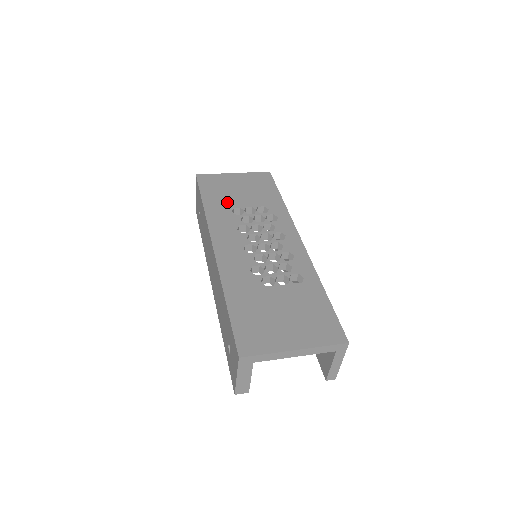
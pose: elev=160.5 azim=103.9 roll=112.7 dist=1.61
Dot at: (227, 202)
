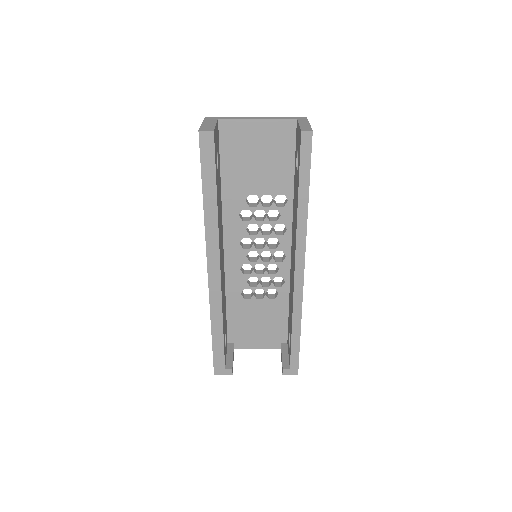
Dot at: occluded
